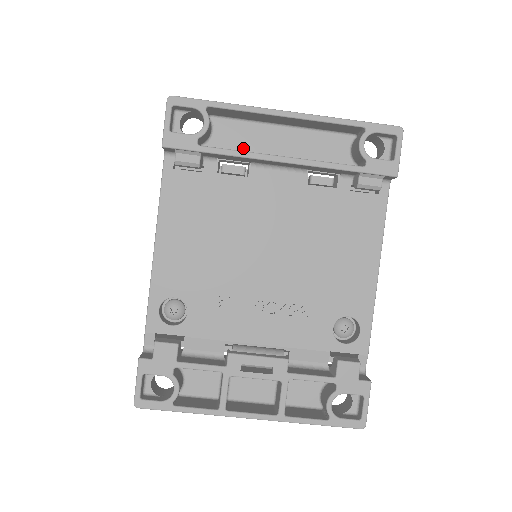
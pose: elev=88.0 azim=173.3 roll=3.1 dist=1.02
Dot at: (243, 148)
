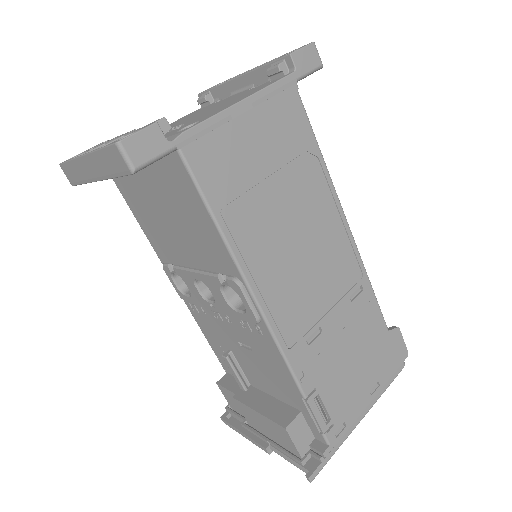
Dot at: occluded
